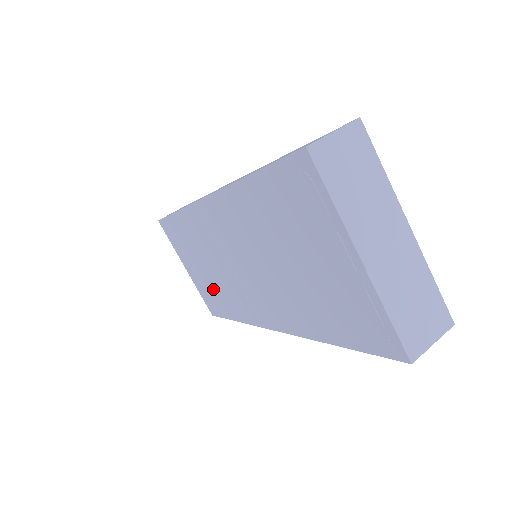
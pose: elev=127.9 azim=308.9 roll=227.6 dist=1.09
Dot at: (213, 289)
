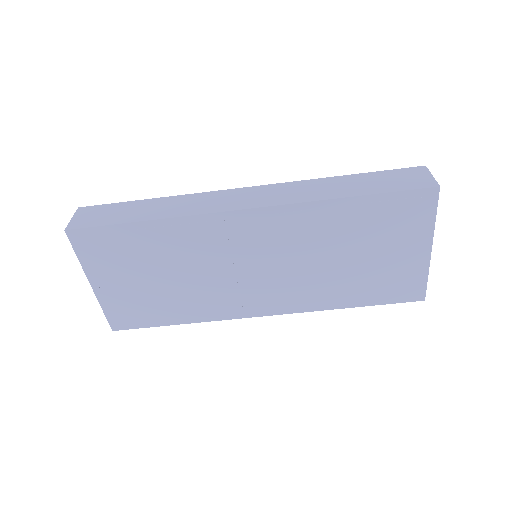
Dot at: (158, 298)
